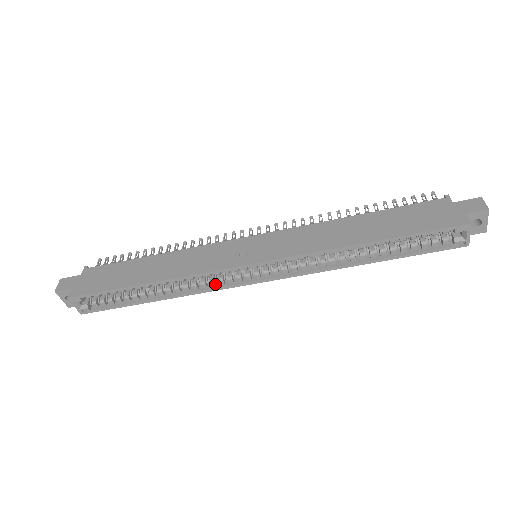
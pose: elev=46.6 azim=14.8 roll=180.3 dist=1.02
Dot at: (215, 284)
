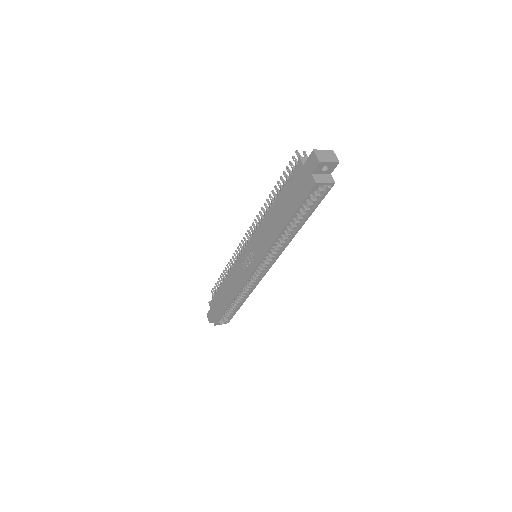
Dot at: (254, 282)
